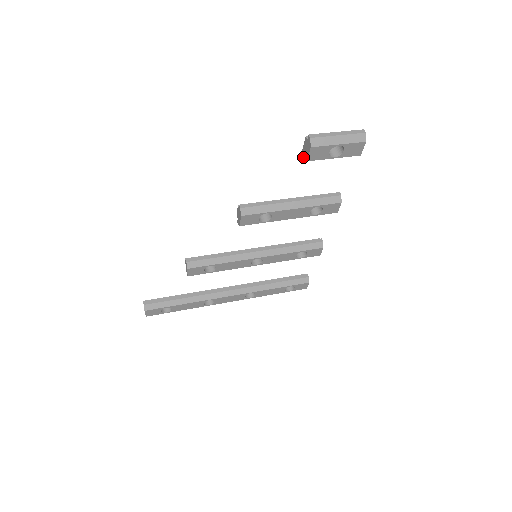
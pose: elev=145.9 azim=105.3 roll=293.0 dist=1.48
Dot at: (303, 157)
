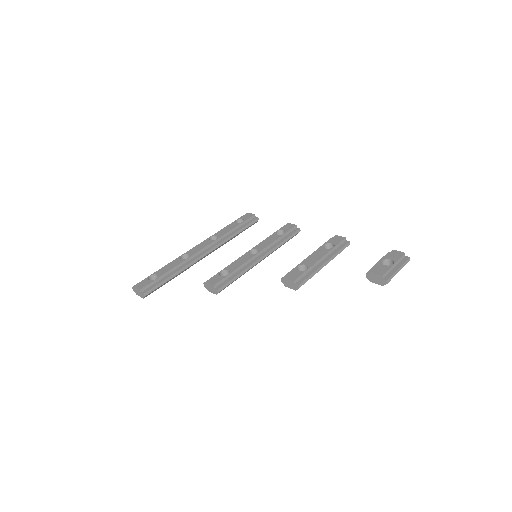
Dot at: (367, 275)
